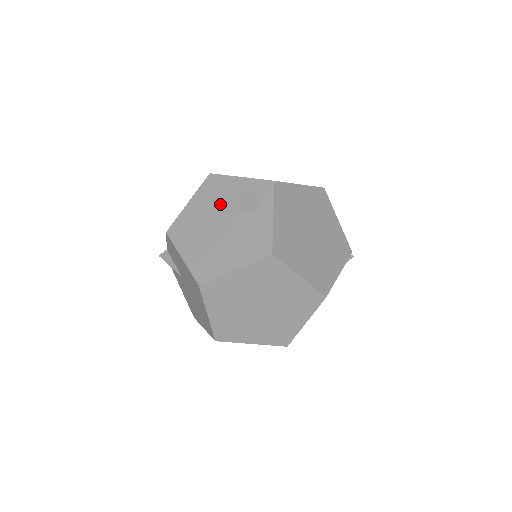
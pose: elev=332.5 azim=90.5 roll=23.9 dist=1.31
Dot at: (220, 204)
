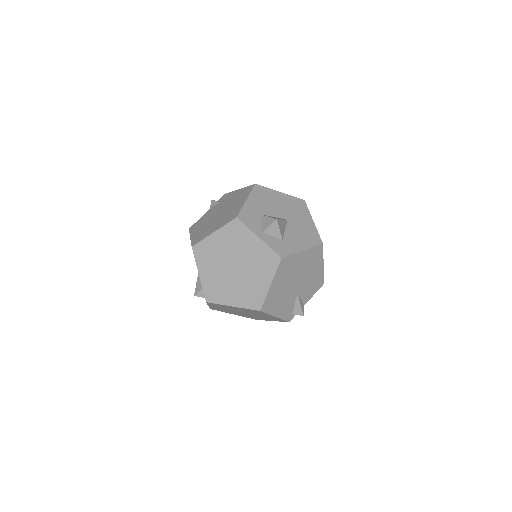
Dot at: occluded
